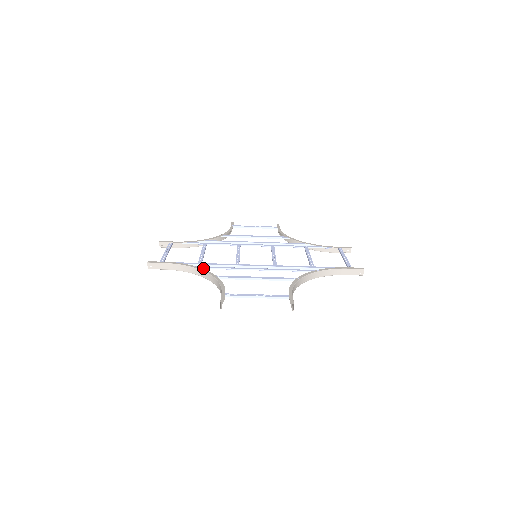
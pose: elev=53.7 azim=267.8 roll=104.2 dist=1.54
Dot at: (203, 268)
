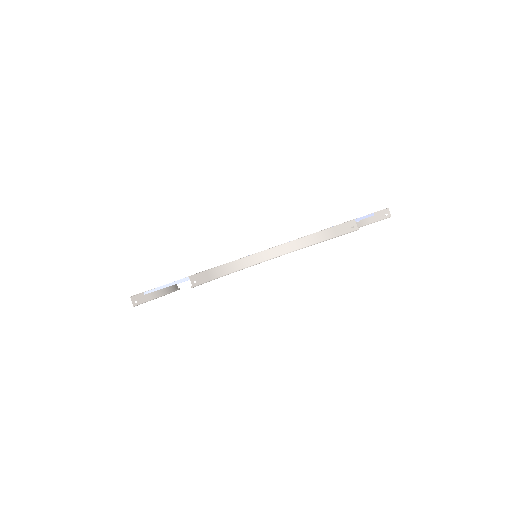
Dot at: occluded
